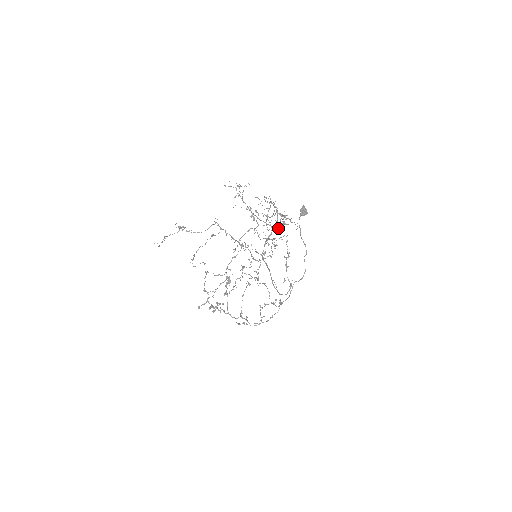
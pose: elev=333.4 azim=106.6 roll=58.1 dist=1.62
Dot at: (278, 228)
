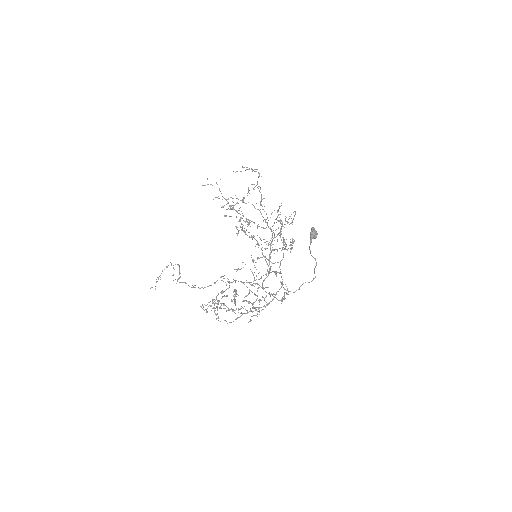
Dot at: occluded
